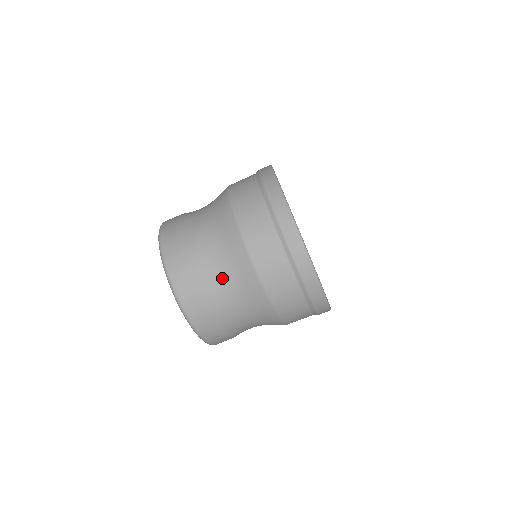
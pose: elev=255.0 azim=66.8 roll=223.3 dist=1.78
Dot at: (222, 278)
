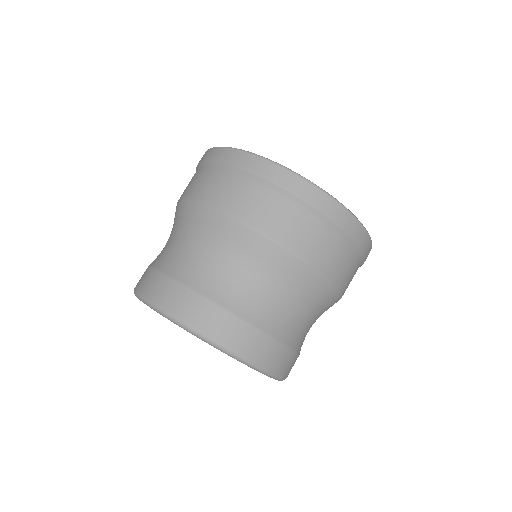
Dot at: (261, 291)
